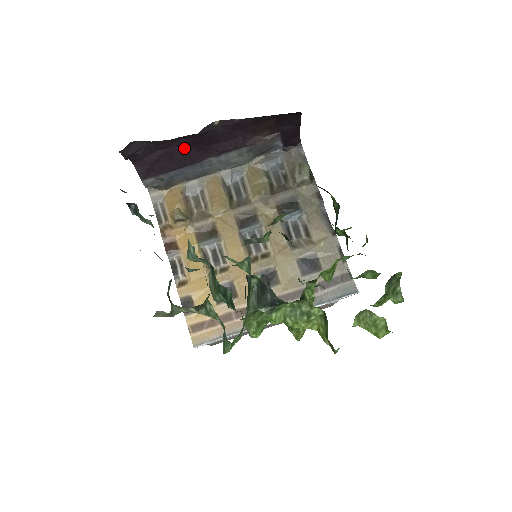
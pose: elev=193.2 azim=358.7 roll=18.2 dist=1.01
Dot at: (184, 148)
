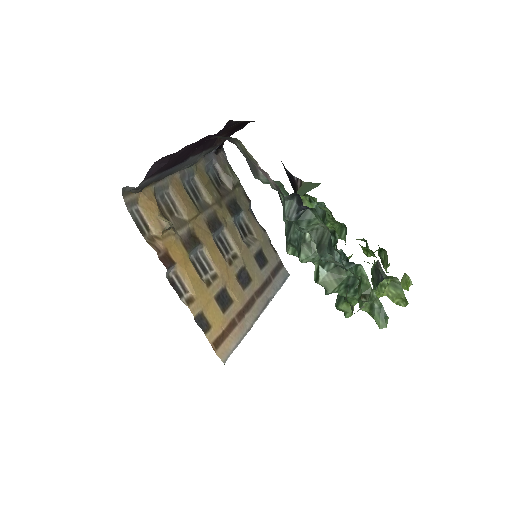
Dot at: (194, 145)
